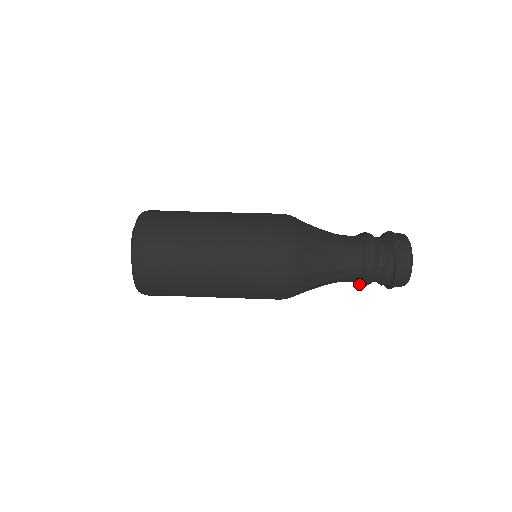
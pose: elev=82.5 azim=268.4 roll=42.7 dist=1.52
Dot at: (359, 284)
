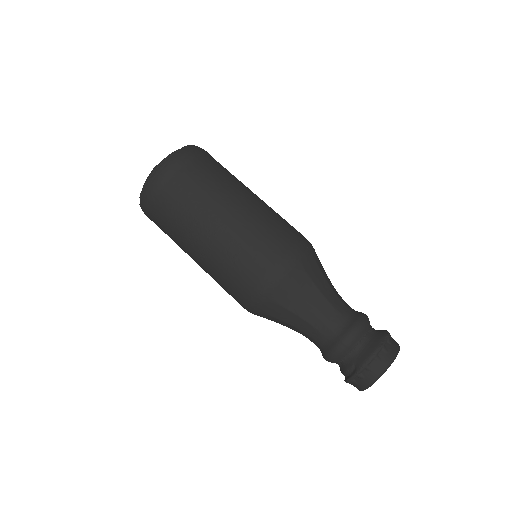
Dot at: occluded
